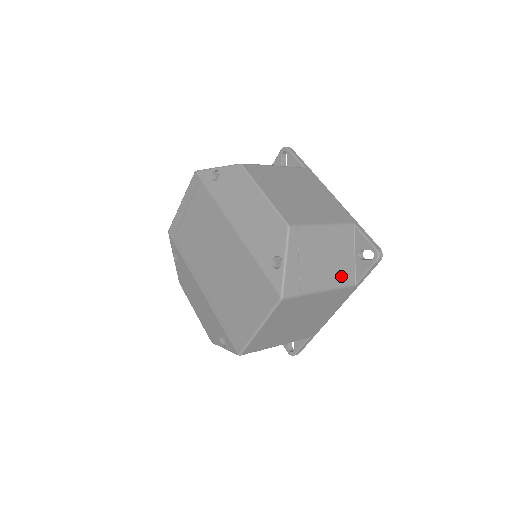
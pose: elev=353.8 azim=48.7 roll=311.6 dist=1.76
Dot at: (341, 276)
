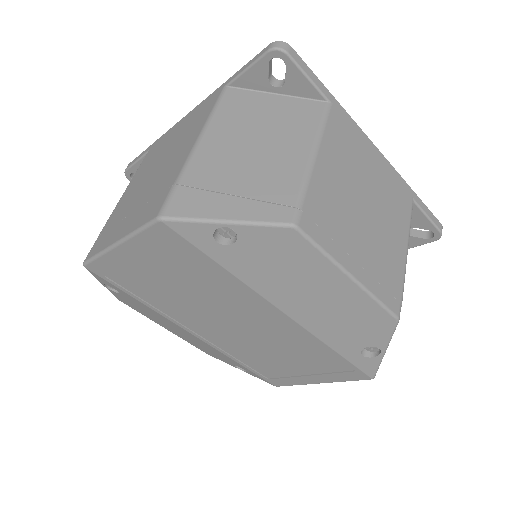
Dot at: occluded
